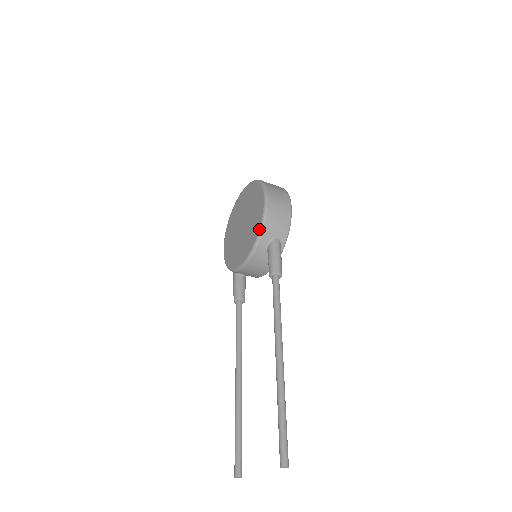
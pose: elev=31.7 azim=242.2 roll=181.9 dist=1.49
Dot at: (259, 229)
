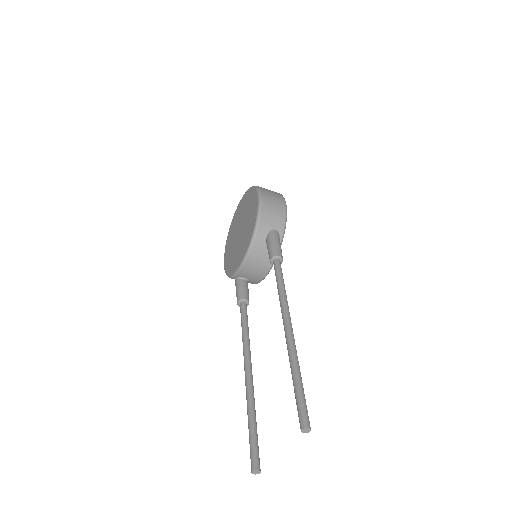
Dot at: (255, 221)
